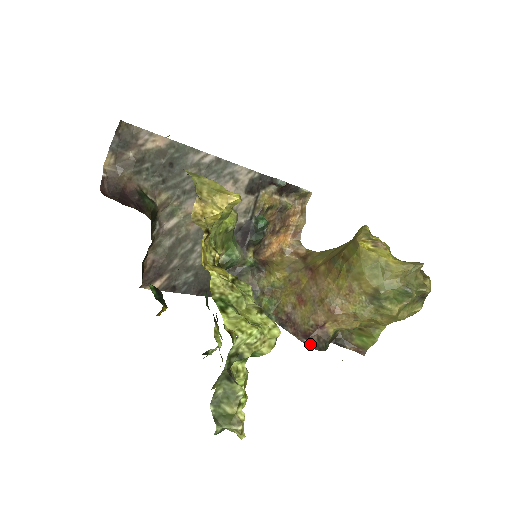
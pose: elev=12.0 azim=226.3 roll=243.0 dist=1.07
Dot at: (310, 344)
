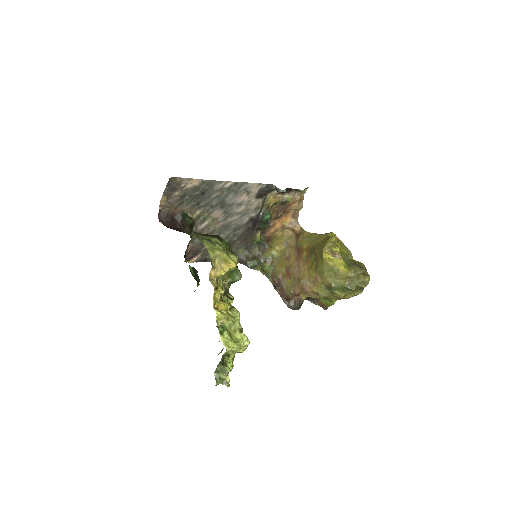
Dot at: (289, 305)
